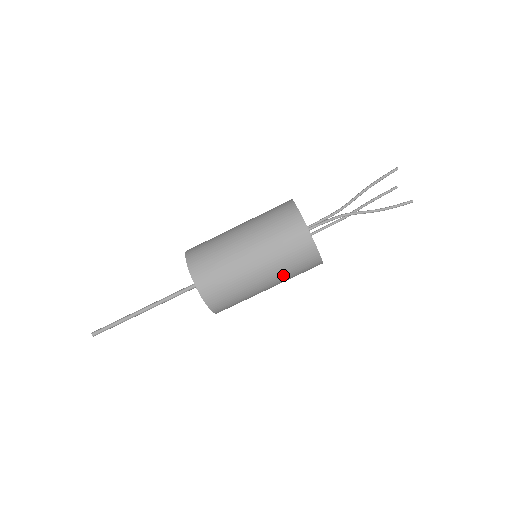
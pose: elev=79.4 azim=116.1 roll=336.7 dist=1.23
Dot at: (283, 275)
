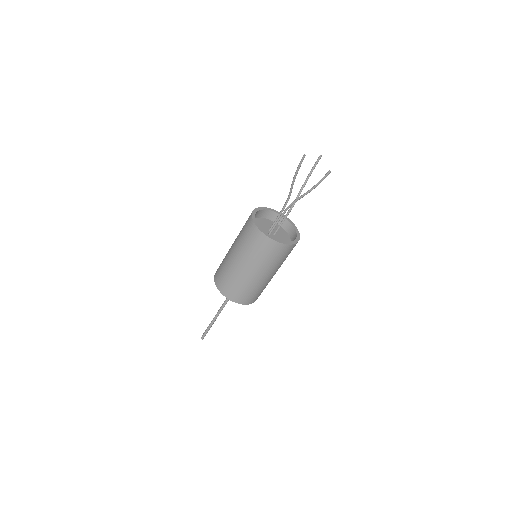
Dot at: (275, 266)
